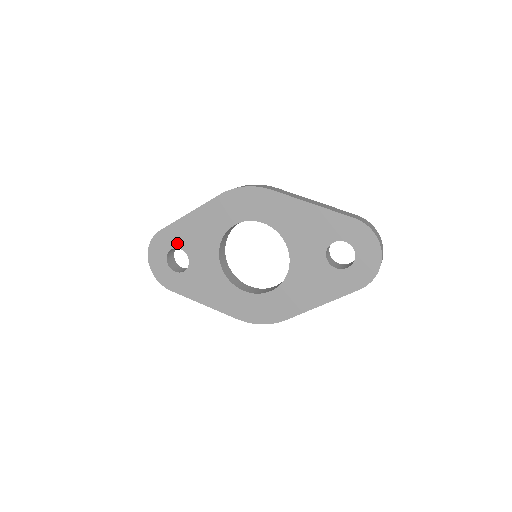
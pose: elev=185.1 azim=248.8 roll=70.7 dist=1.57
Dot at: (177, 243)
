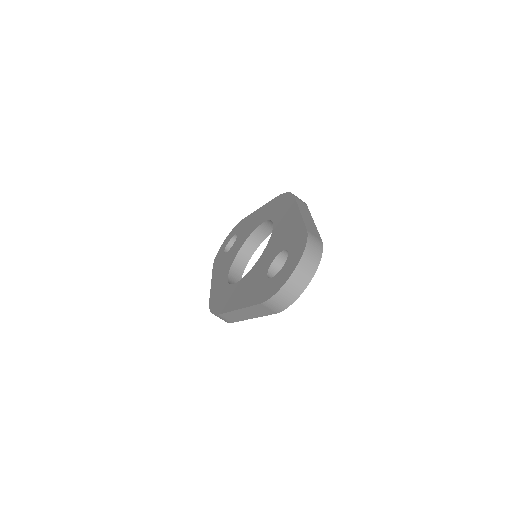
Dot at: (240, 230)
